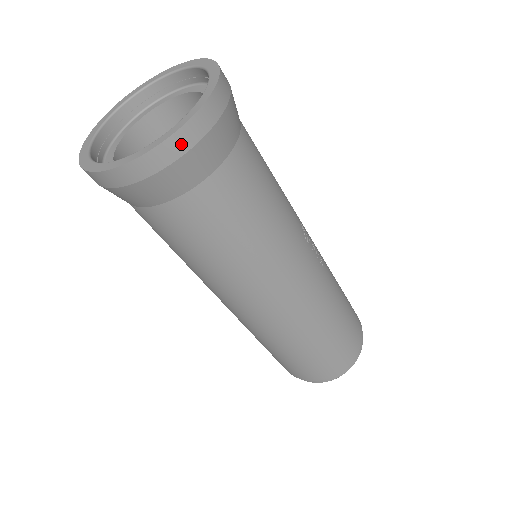
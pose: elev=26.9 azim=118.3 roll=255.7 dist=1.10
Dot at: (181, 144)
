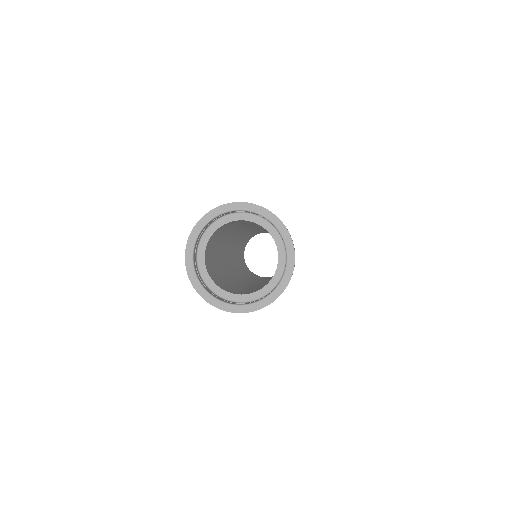
Dot at: occluded
